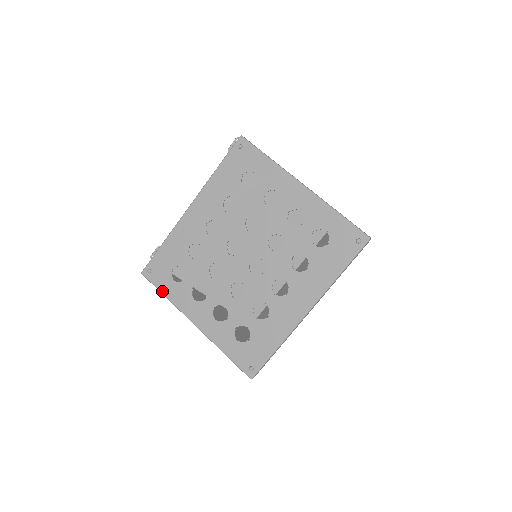
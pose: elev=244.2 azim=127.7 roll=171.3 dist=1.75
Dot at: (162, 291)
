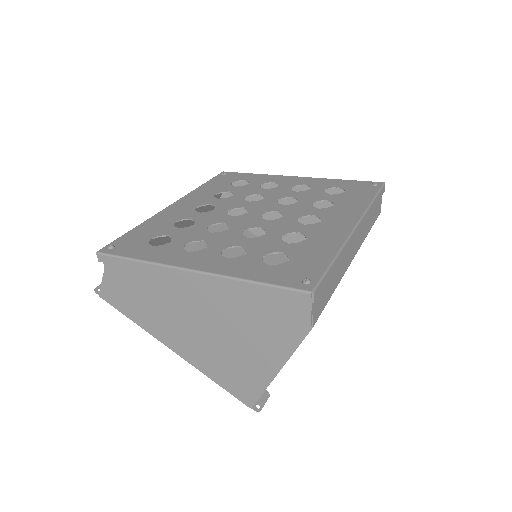
Dot at: (132, 257)
